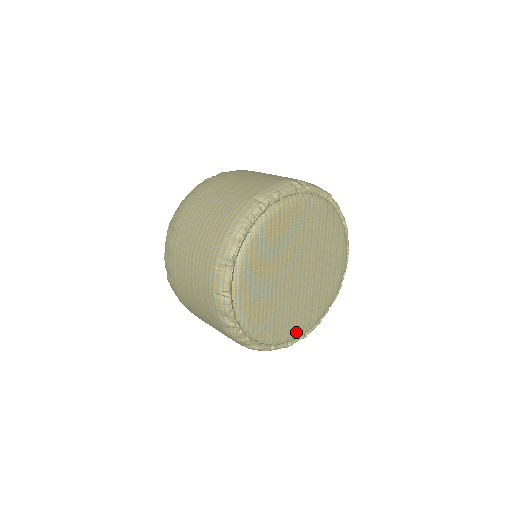
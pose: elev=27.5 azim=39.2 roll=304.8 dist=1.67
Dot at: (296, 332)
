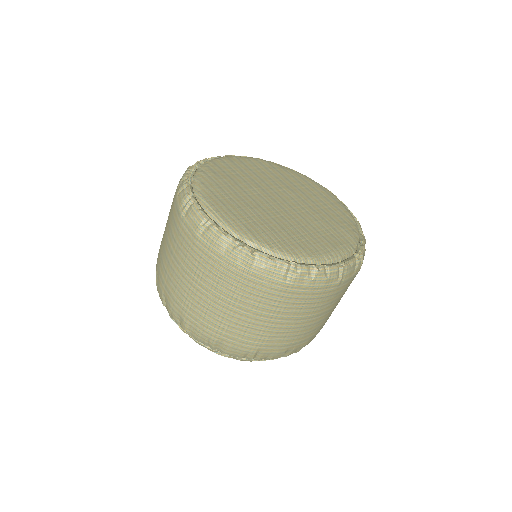
Dot at: (335, 248)
